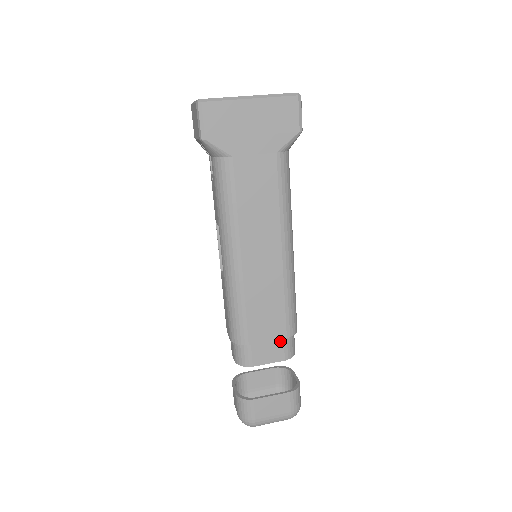
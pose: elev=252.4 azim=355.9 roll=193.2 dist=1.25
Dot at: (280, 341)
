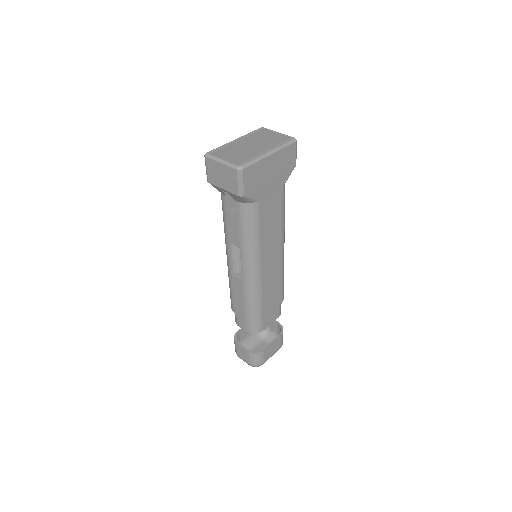
Dot at: (277, 307)
